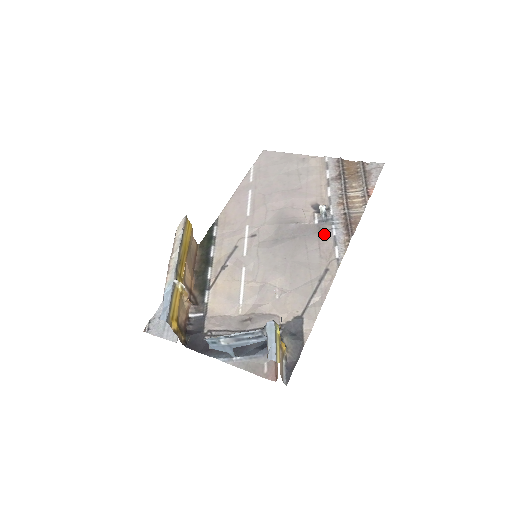
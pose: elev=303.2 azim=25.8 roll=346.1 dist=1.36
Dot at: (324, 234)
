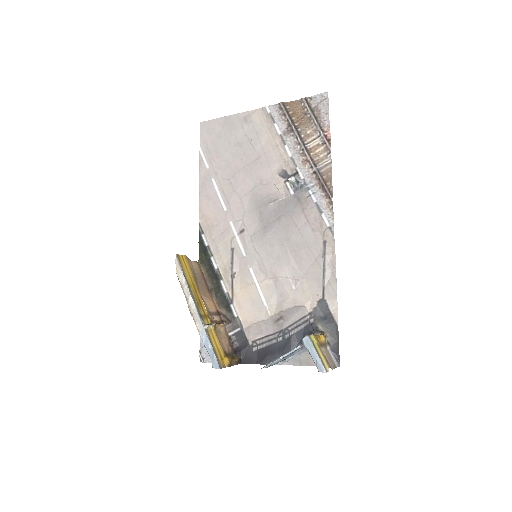
Dot at: (305, 204)
